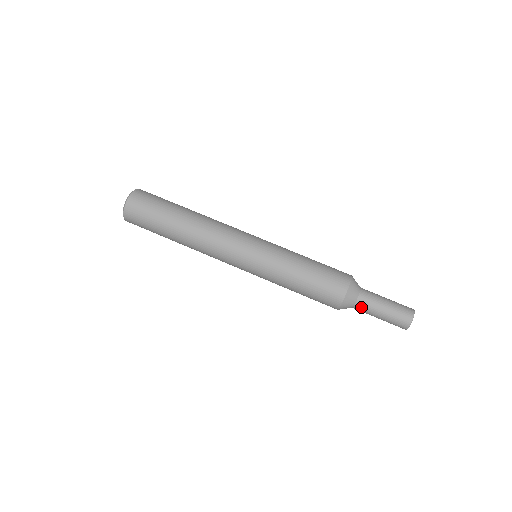
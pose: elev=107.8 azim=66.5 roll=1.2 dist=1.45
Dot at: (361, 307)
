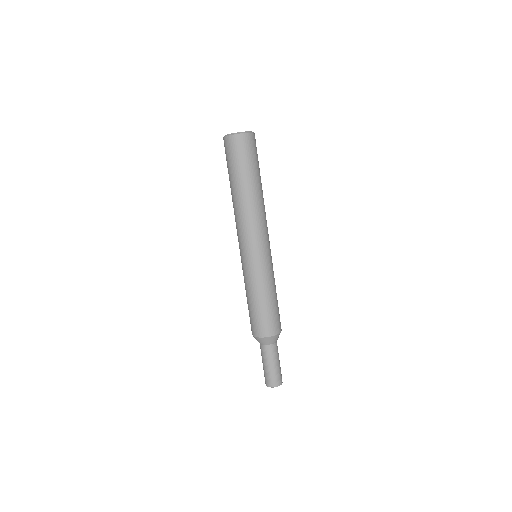
Dot at: (263, 350)
